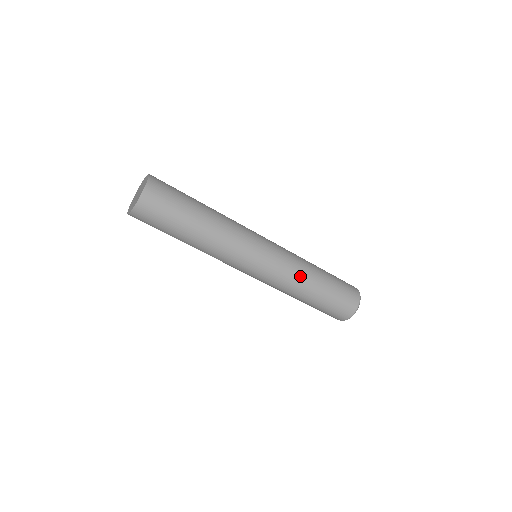
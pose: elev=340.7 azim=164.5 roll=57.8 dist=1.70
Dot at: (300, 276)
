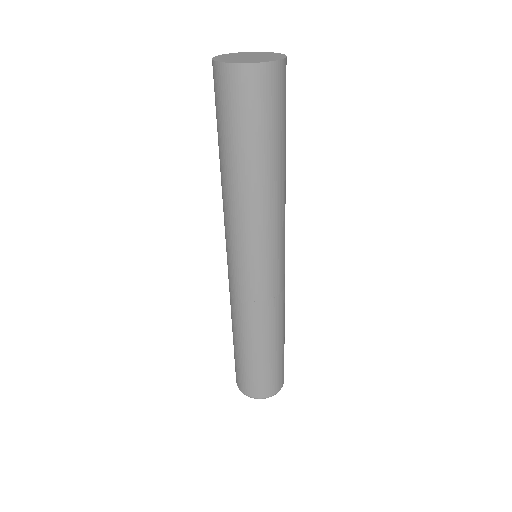
Dot at: (284, 307)
